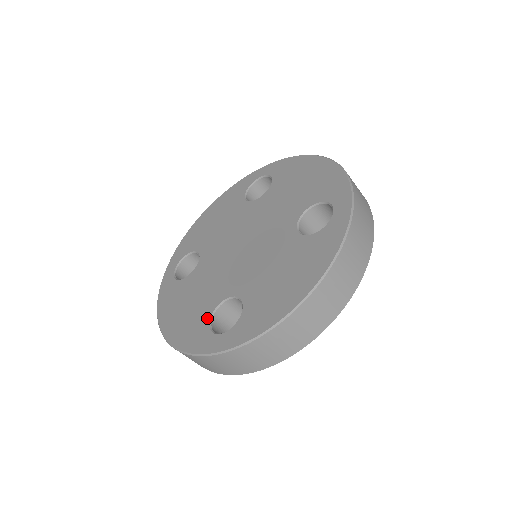
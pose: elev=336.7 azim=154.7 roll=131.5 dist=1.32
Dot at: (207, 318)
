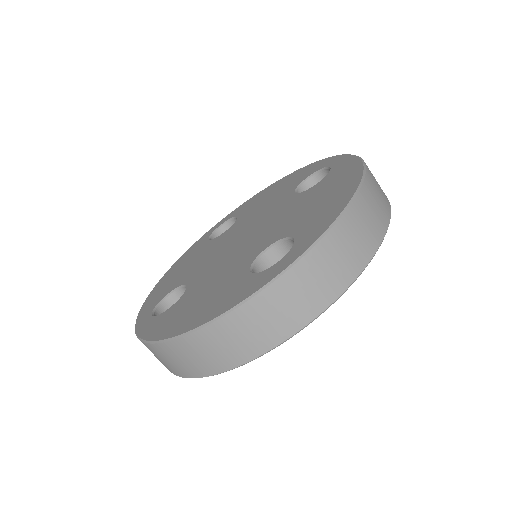
Dot at: (168, 292)
